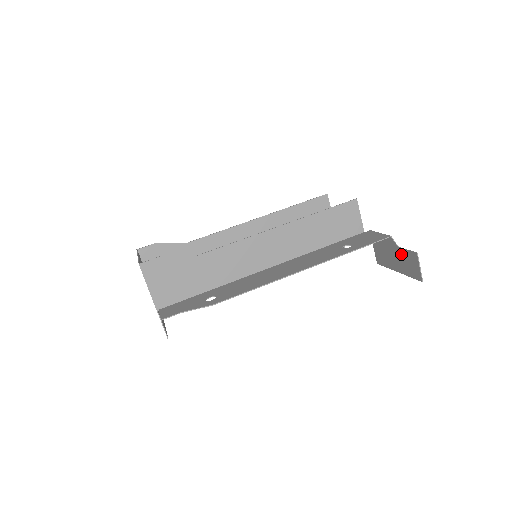
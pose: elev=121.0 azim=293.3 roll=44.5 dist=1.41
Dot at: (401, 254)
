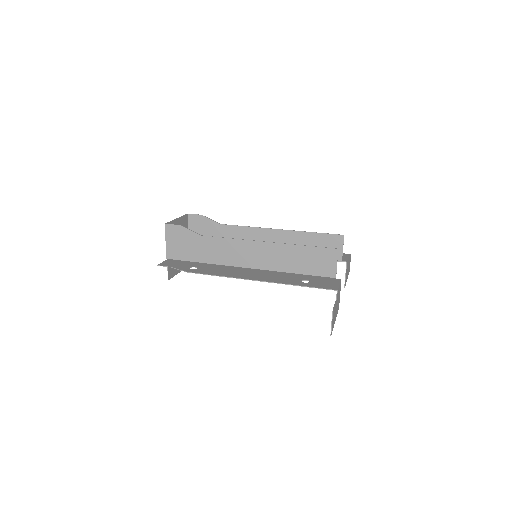
Dot at: occluded
